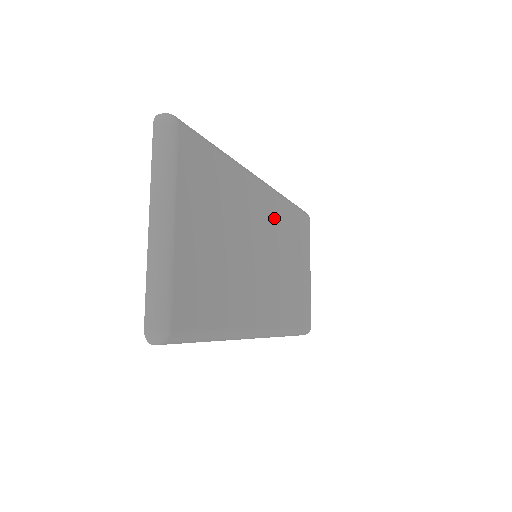
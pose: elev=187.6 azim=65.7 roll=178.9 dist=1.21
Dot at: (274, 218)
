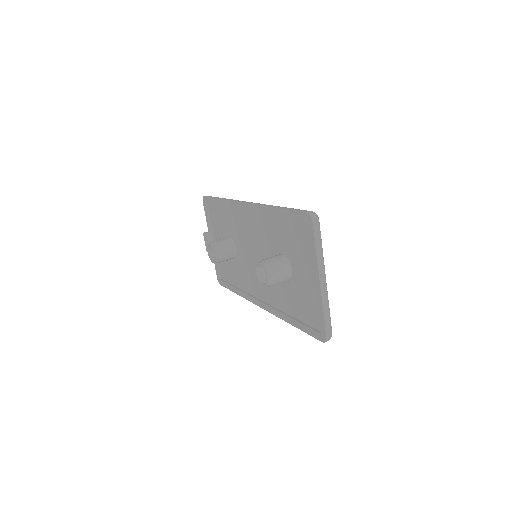
Dot at: occluded
